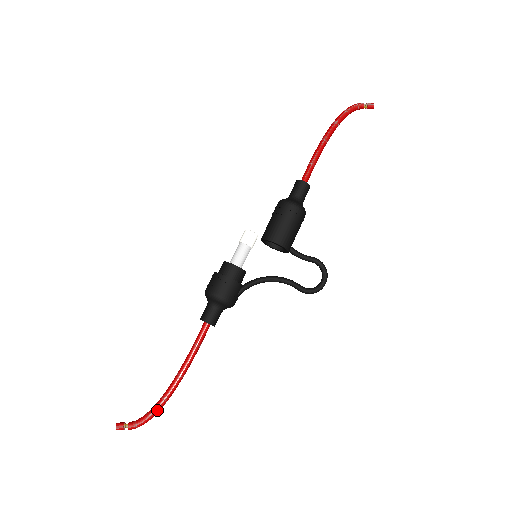
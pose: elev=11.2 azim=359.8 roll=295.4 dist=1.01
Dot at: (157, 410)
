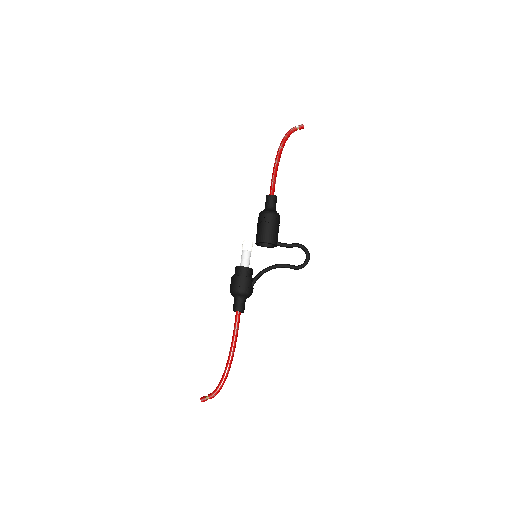
Dot at: (224, 380)
